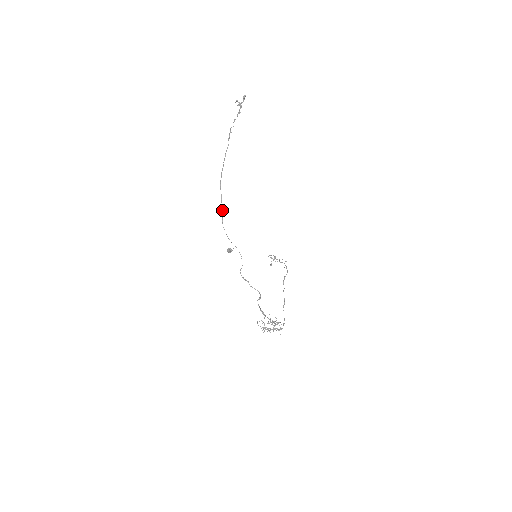
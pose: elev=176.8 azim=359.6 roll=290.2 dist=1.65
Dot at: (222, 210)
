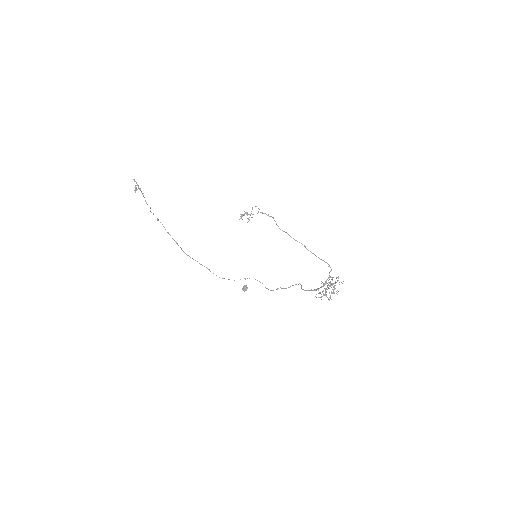
Dot at: occluded
